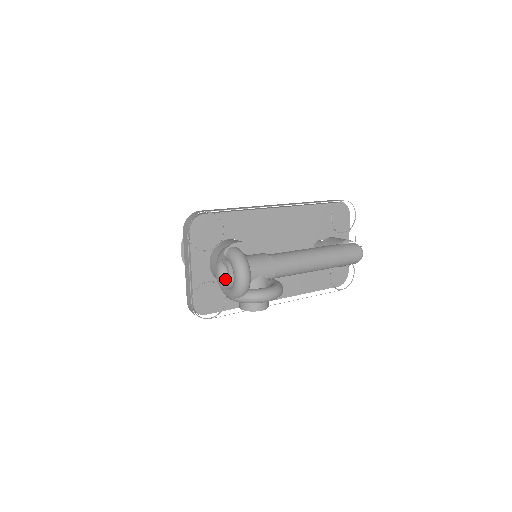
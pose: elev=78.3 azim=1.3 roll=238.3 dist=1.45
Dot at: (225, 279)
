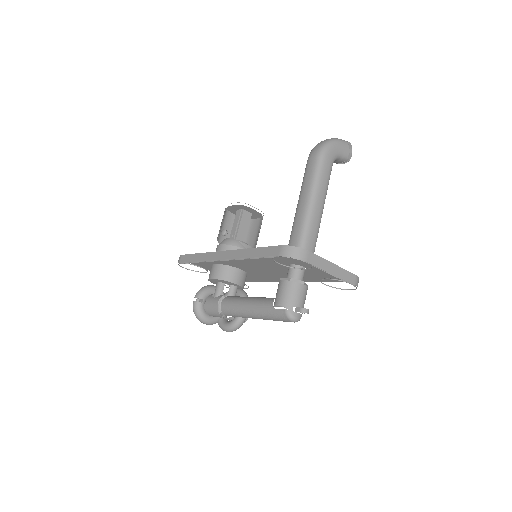
Dot at: occluded
